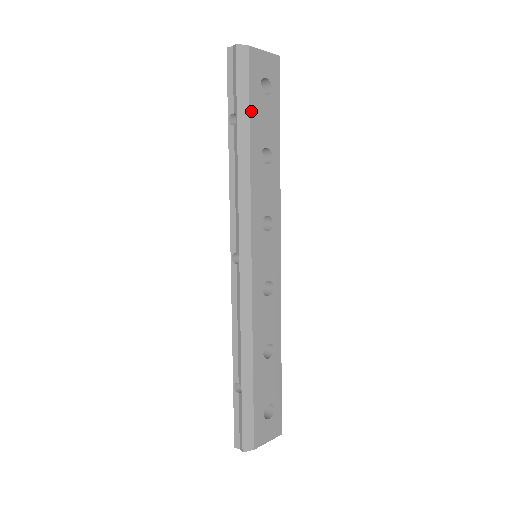
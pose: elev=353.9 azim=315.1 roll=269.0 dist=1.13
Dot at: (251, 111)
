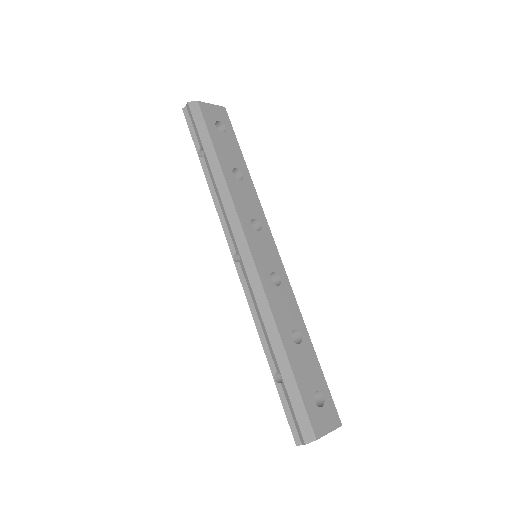
Dot at: (214, 143)
